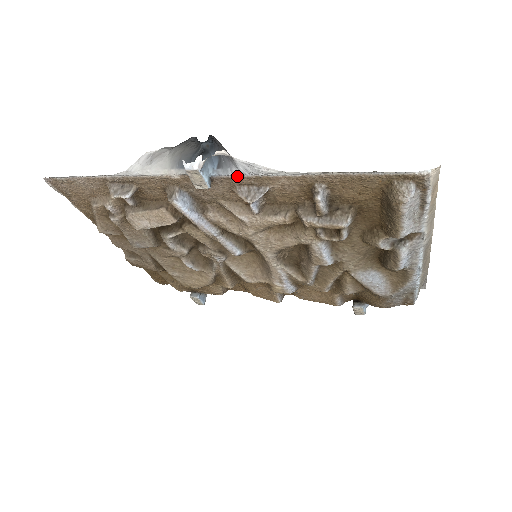
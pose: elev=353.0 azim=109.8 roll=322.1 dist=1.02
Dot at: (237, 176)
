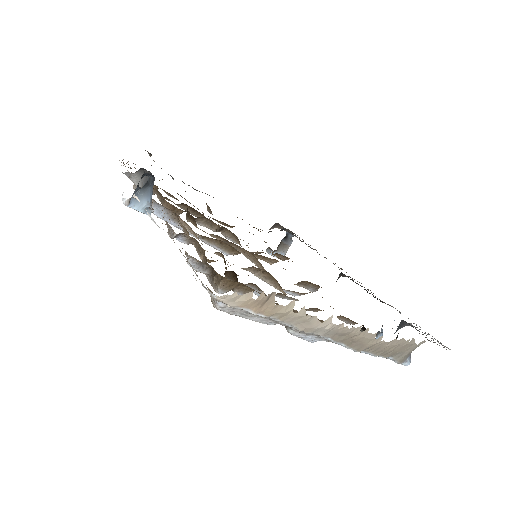
Dot at: occluded
